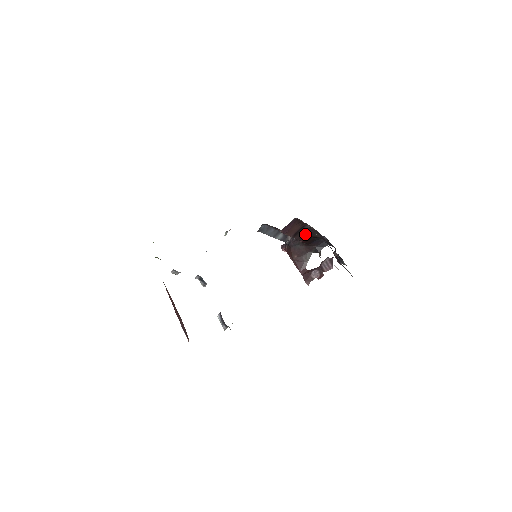
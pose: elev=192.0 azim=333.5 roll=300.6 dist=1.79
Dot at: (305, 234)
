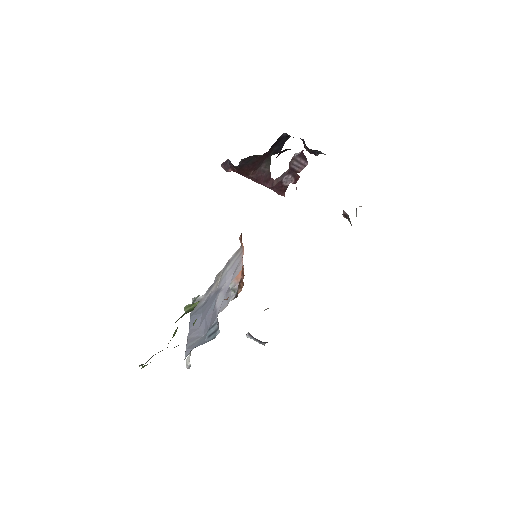
Dot at: occluded
